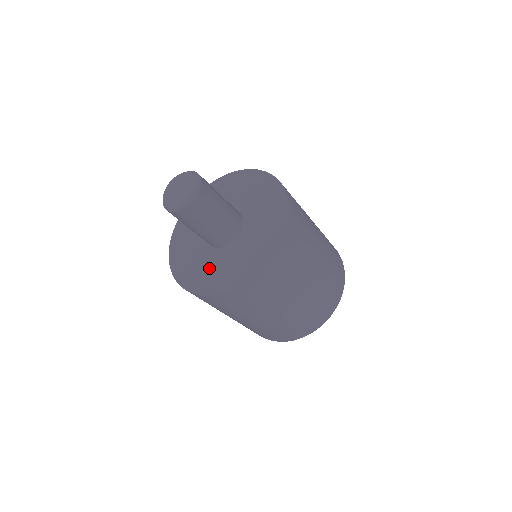
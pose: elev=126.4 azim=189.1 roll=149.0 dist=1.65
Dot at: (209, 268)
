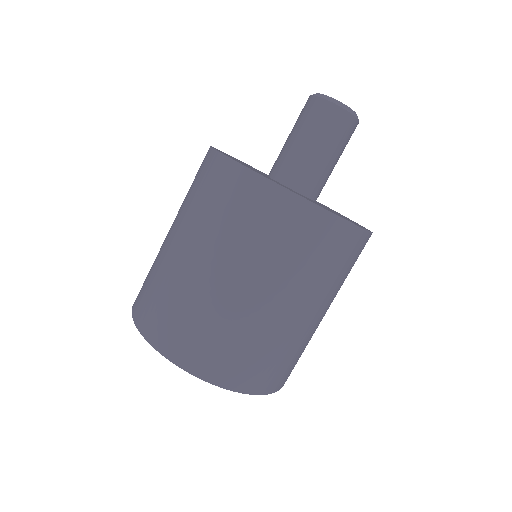
Dot at: occluded
